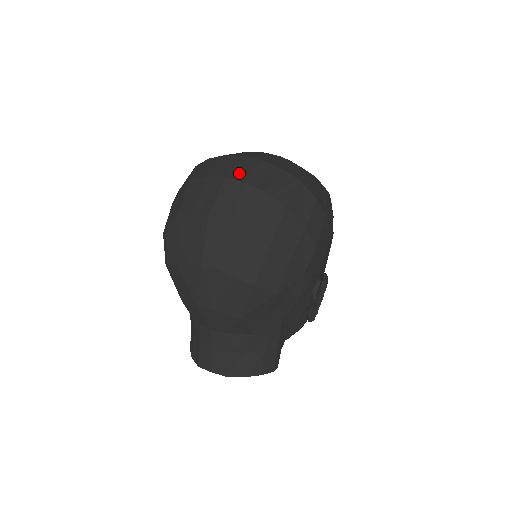
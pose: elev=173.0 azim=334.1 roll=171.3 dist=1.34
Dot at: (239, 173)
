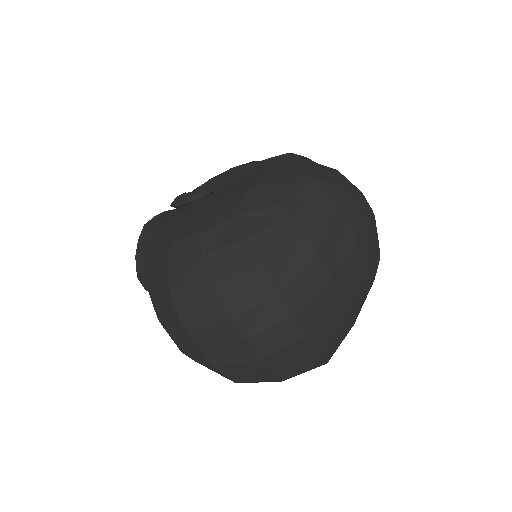
Dot at: (279, 360)
